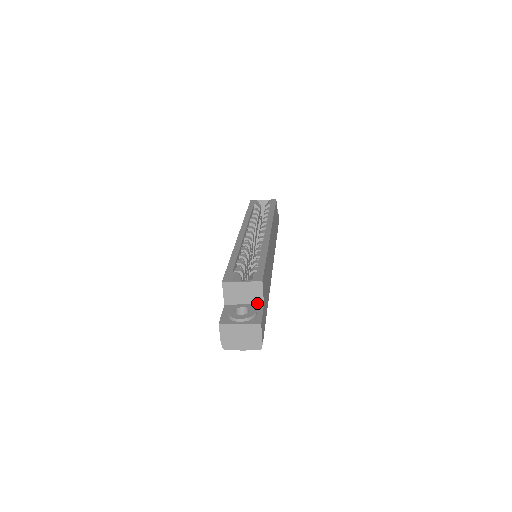
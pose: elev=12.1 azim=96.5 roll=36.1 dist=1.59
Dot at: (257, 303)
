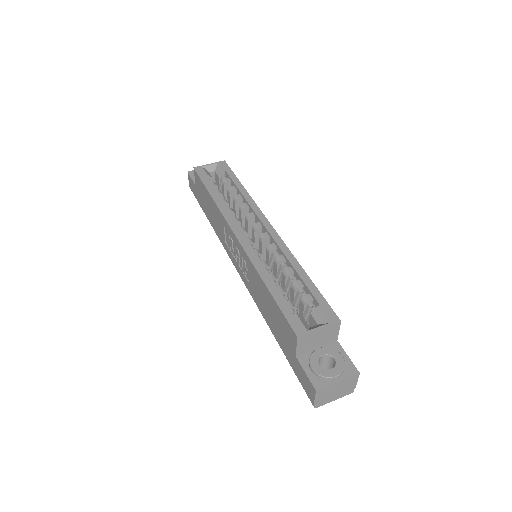
Dot at: (331, 342)
